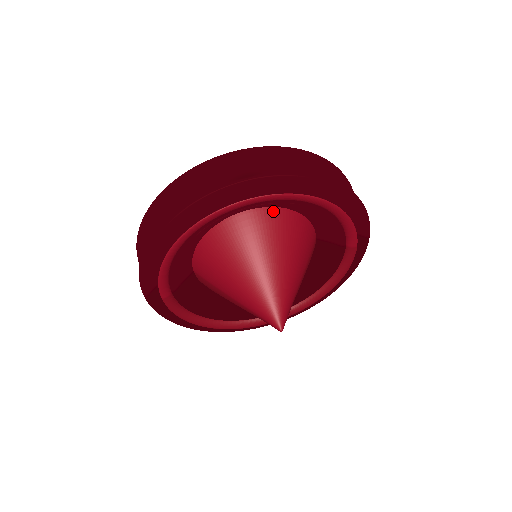
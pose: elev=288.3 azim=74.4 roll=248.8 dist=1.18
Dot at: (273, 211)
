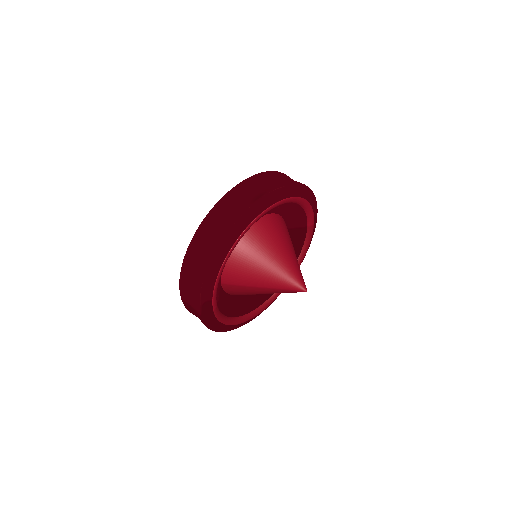
Dot at: (266, 218)
